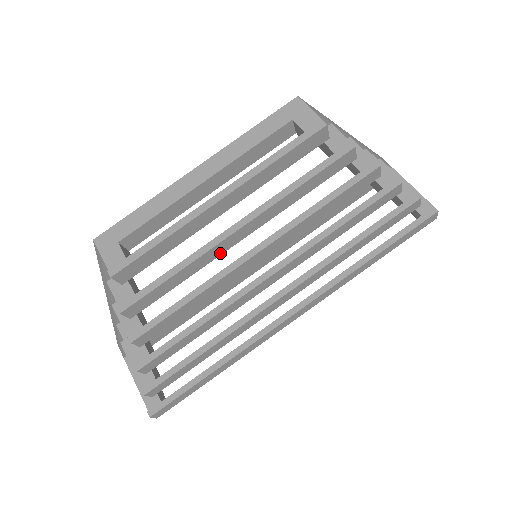
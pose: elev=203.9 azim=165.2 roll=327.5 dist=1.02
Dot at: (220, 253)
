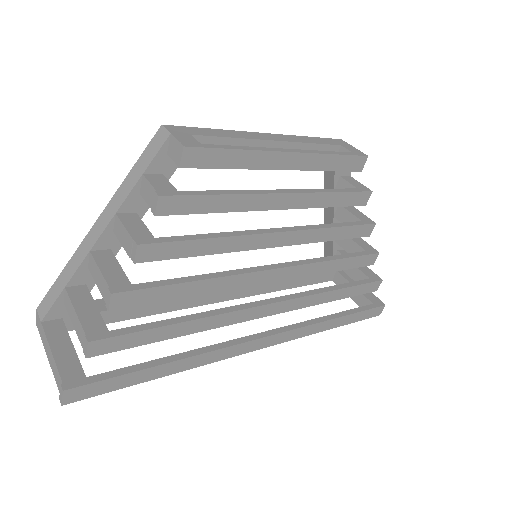
Dot at: (258, 208)
